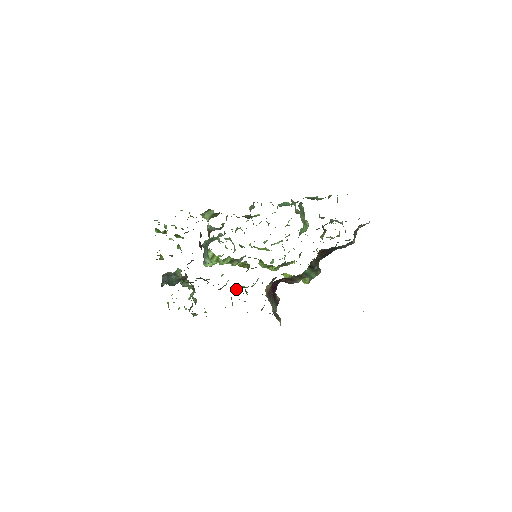
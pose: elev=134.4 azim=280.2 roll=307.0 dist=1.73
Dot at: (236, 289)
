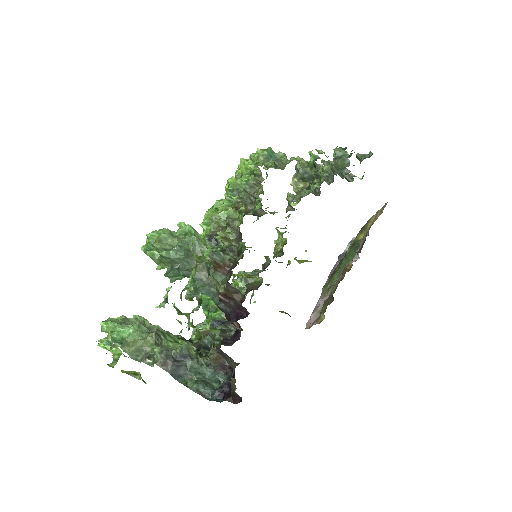
Dot at: occluded
